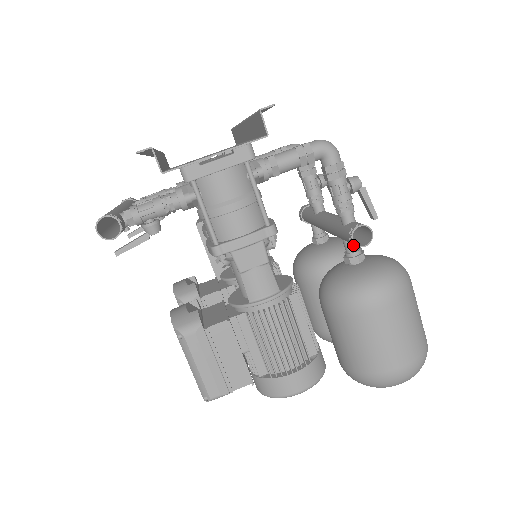
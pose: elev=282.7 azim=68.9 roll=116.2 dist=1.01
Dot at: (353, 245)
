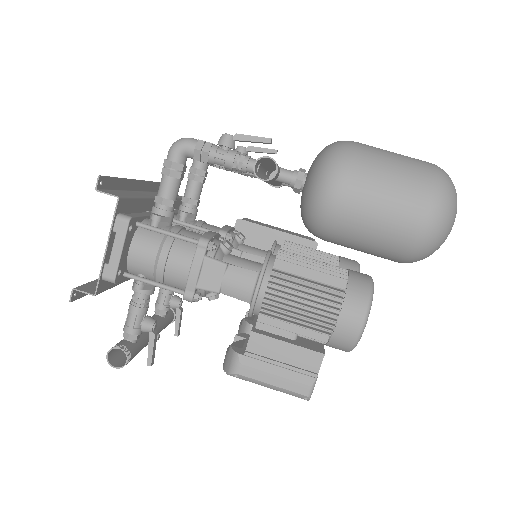
Dot at: (285, 176)
